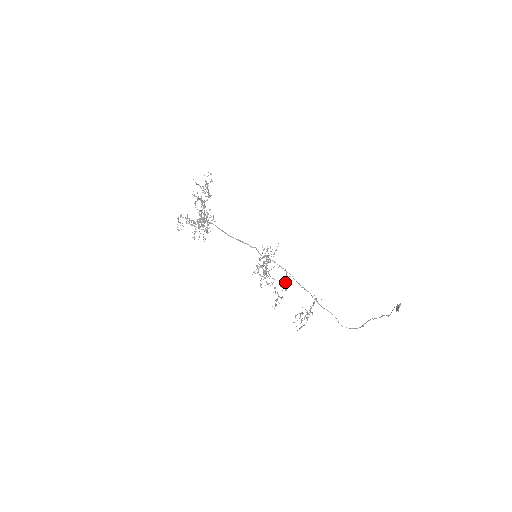
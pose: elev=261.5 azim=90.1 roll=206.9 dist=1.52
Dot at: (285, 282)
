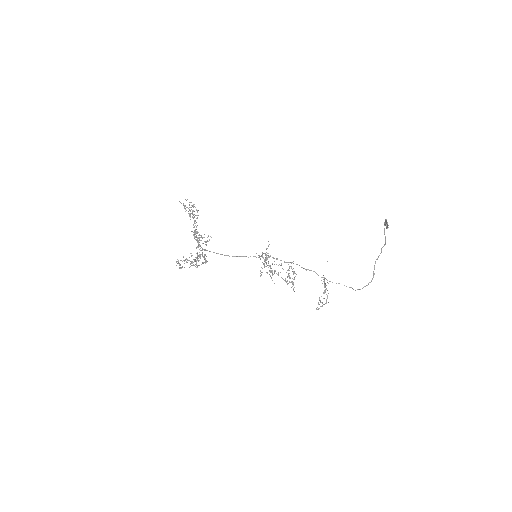
Dot at: (291, 268)
